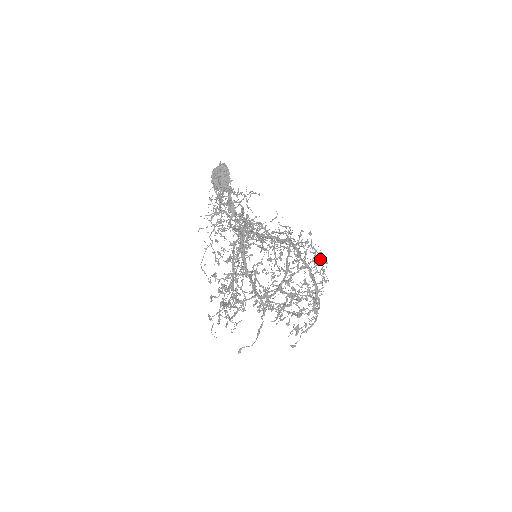
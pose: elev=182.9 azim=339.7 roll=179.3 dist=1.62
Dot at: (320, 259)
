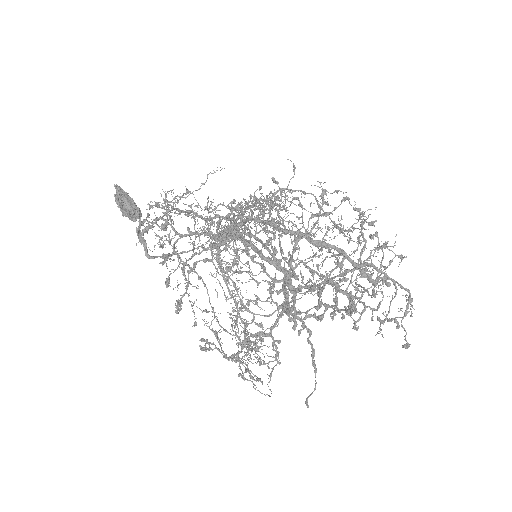
Dot at: occluded
